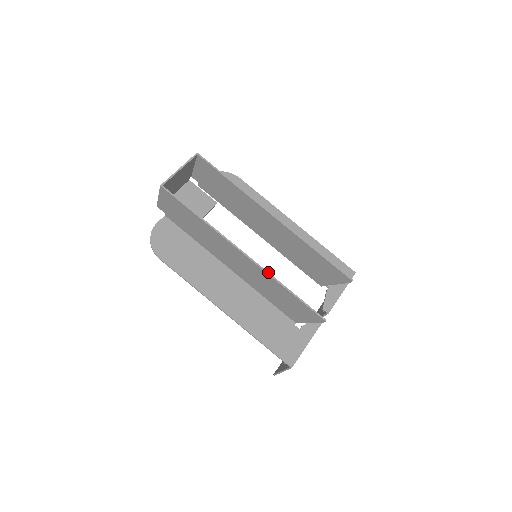
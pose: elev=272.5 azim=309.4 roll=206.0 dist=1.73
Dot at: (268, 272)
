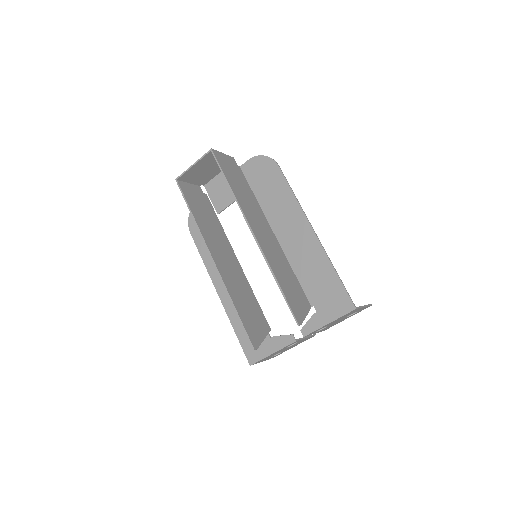
Dot at: (225, 285)
